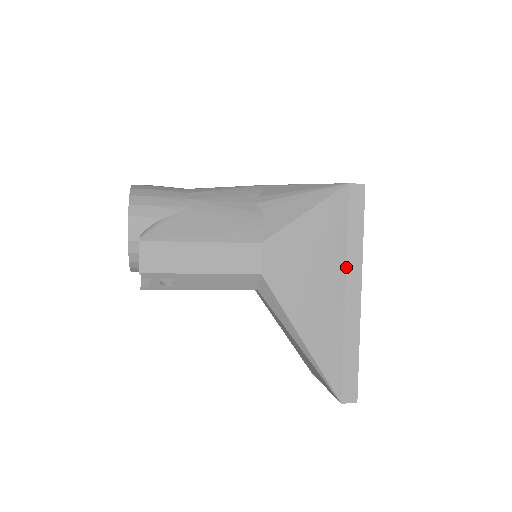
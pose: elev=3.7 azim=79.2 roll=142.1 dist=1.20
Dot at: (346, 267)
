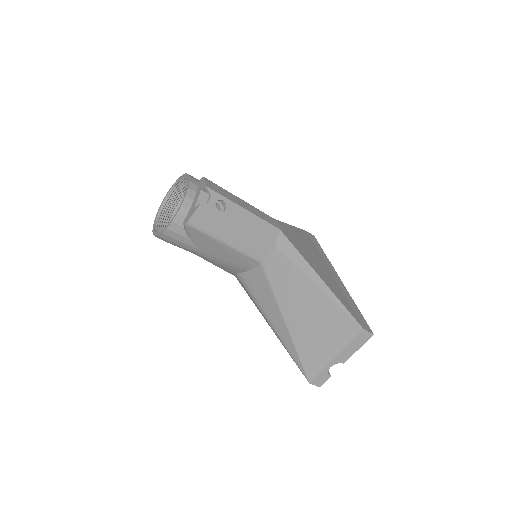
Dot at: (323, 261)
